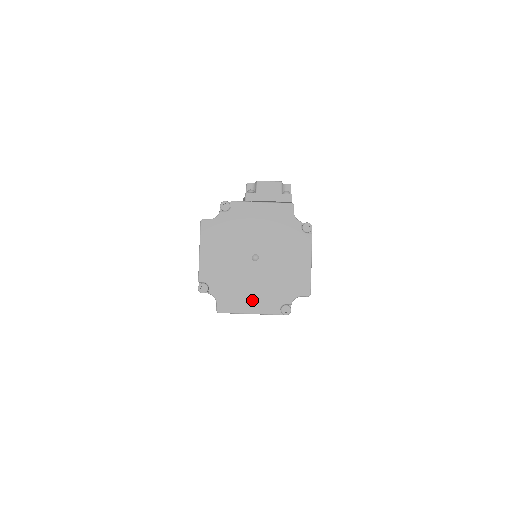
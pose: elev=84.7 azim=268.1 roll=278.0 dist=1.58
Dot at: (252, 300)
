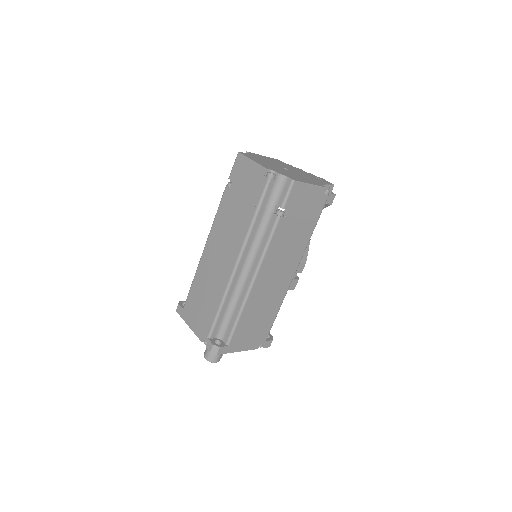
Dot at: (261, 163)
